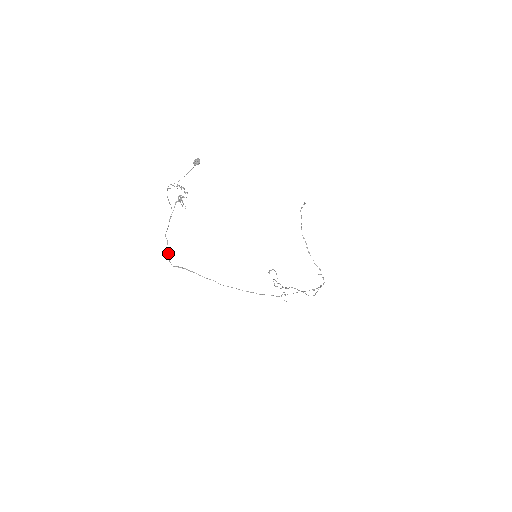
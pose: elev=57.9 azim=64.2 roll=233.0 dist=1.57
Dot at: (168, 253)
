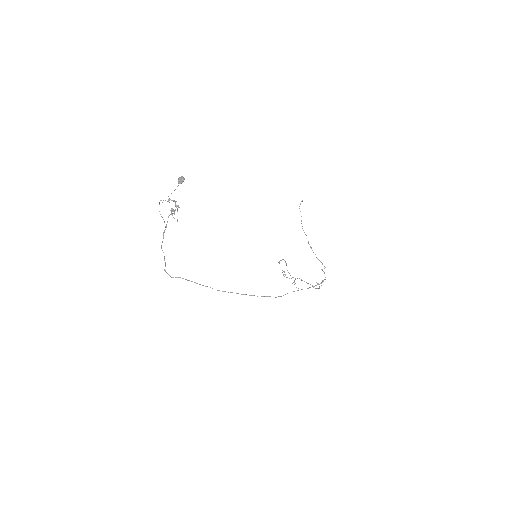
Dot at: (165, 265)
